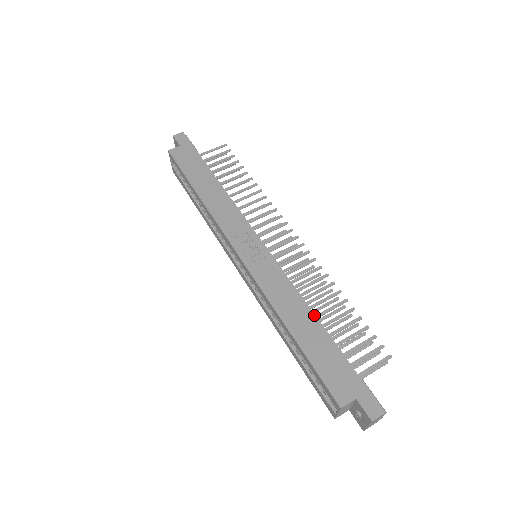
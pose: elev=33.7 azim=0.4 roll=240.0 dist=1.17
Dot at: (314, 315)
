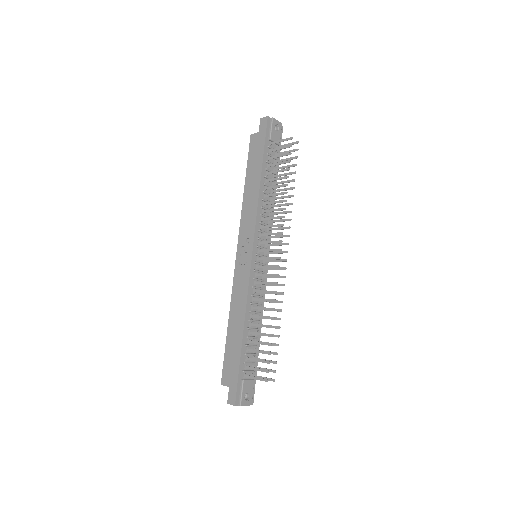
Dot at: (243, 324)
